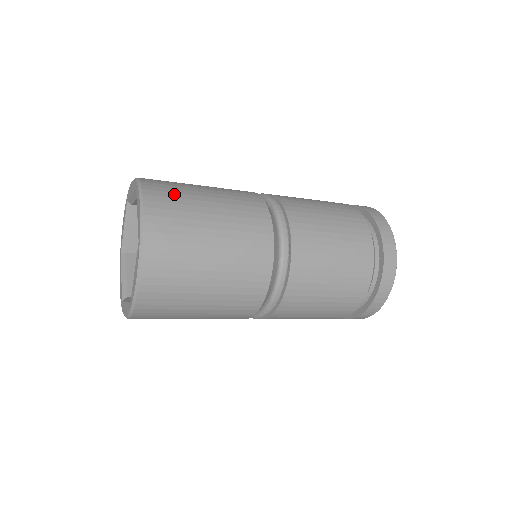
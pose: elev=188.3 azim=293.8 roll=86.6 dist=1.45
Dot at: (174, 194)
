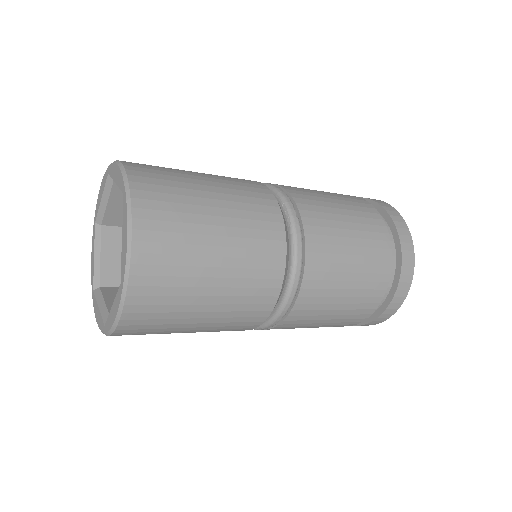
Dot at: (173, 215)
